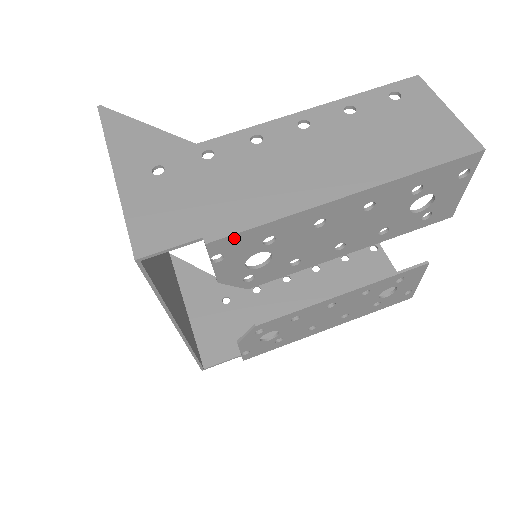
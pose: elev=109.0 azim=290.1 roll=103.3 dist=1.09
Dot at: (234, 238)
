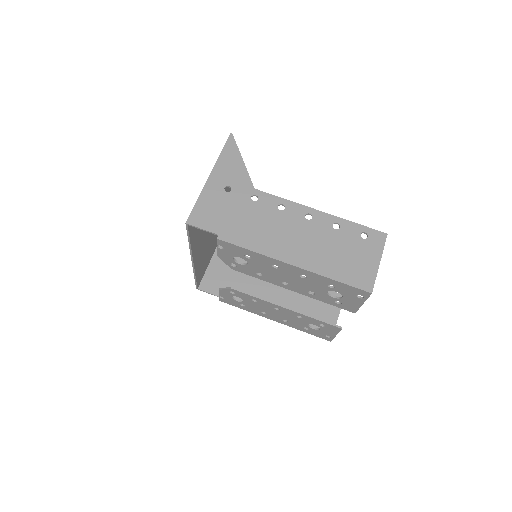
Dot at: (231, 245)
